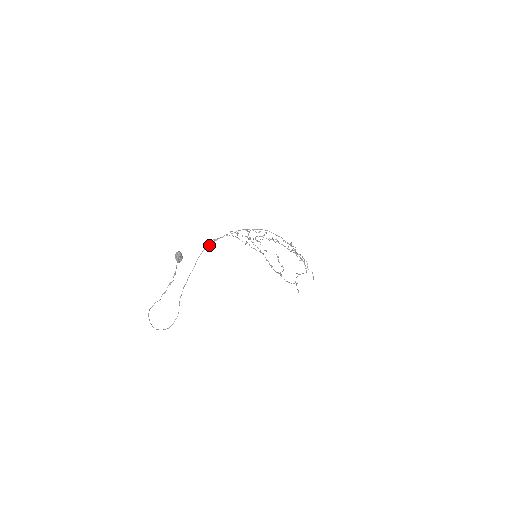
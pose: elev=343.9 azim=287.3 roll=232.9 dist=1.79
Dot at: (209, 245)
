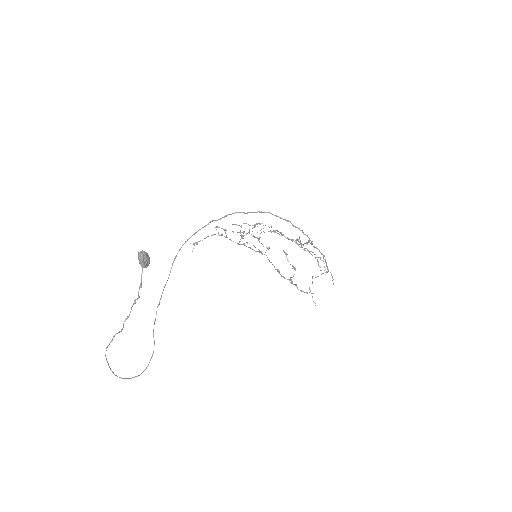
Dot at: (188, 239)
